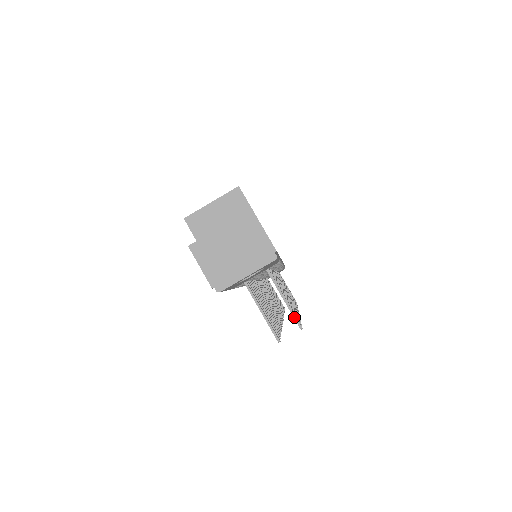
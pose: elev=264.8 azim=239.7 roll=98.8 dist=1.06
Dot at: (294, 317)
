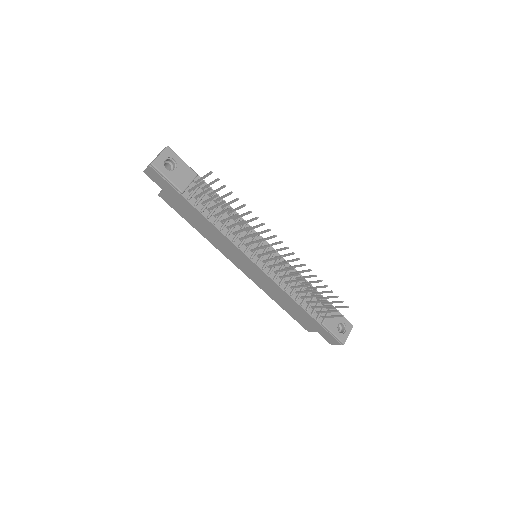
Dot at: (208, 174)
